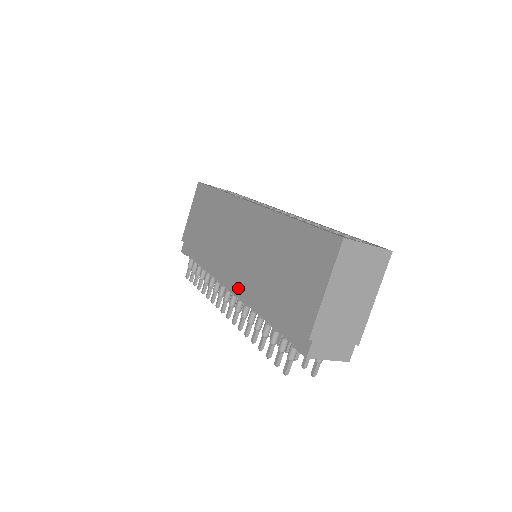
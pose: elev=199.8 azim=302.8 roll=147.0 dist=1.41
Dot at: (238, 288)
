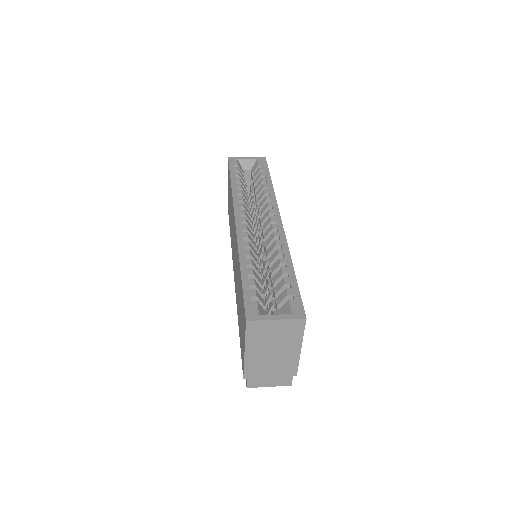
Dot at: occluded
